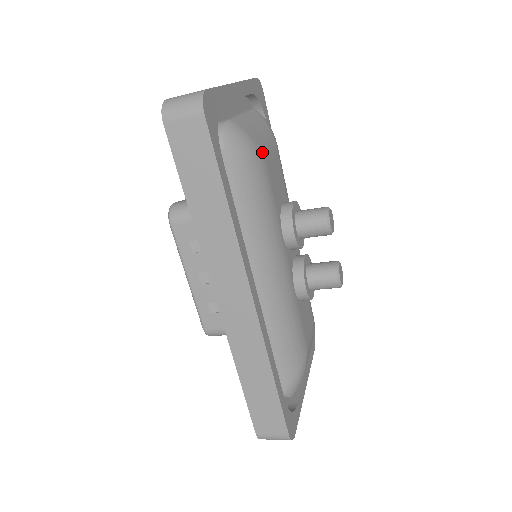
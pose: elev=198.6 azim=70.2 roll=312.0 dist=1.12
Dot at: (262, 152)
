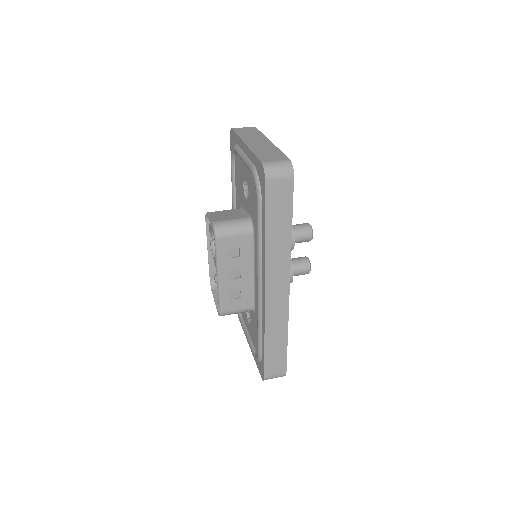
Dot at: occluded
